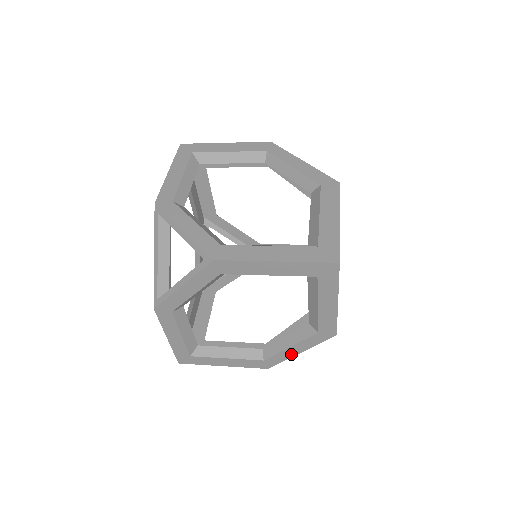
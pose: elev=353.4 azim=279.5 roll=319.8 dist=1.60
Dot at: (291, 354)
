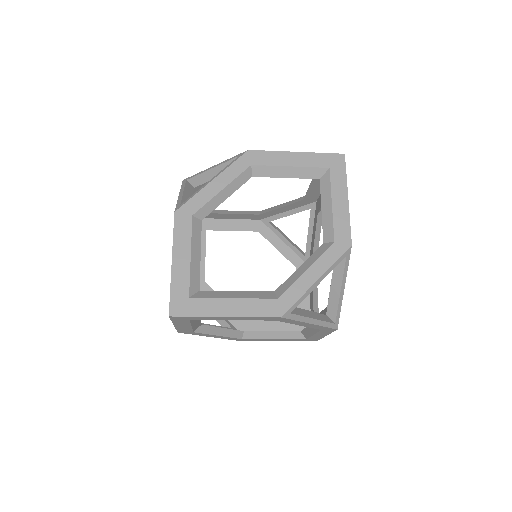
Dot at: (308, 283)
